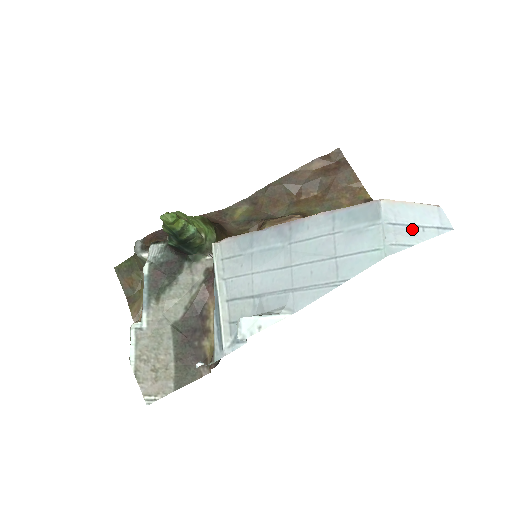
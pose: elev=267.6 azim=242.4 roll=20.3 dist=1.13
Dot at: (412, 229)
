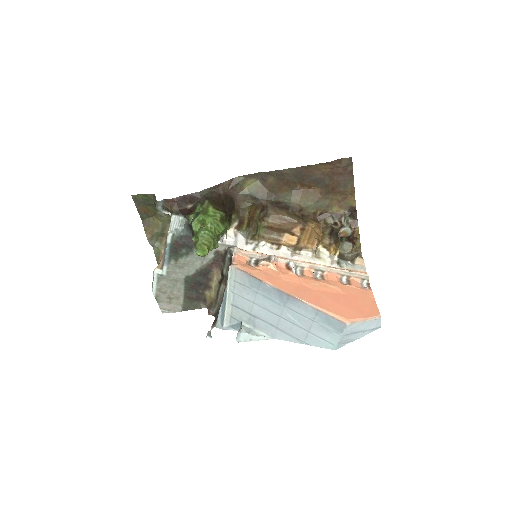
Dot at: (357, 334)
